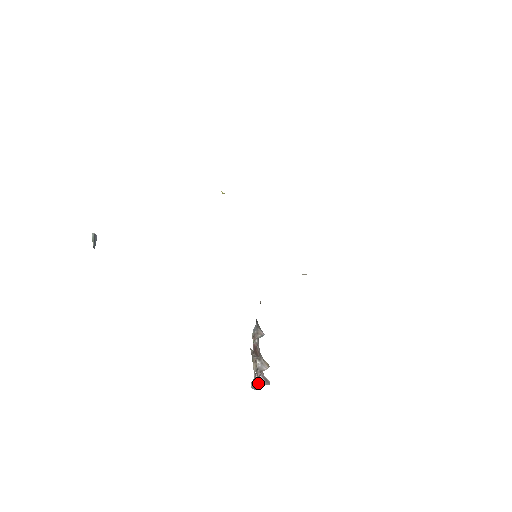
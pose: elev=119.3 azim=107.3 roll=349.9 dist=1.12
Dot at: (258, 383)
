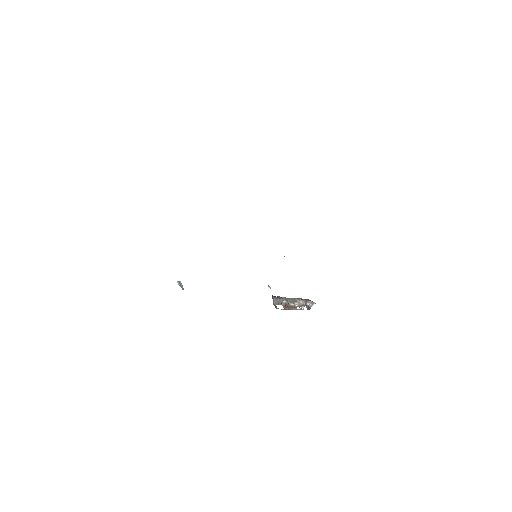
Dot at: (308, 307)
